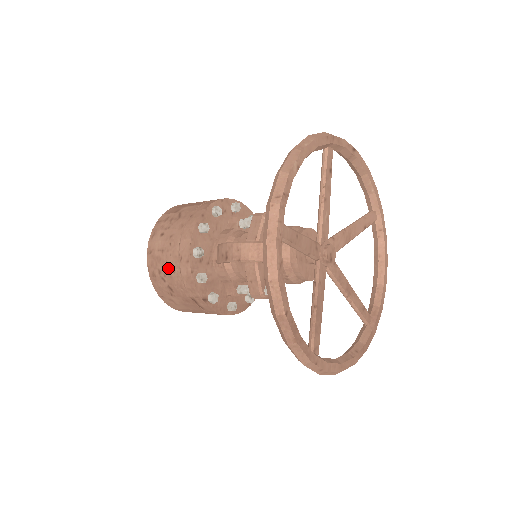
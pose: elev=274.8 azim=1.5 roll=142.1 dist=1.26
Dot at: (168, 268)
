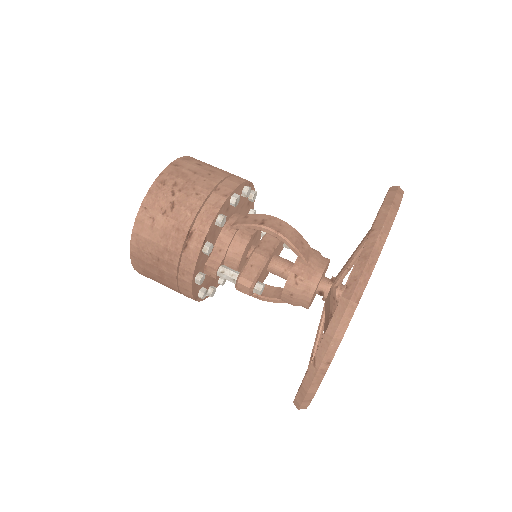
Dot at: (192, 187)
